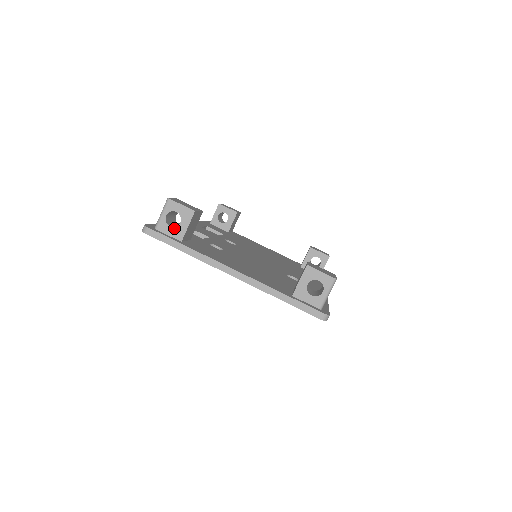
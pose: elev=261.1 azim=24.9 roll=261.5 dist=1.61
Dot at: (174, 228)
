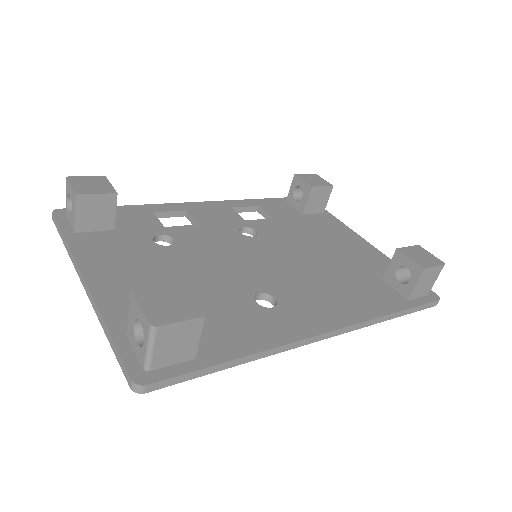
Dot at: (71, 215)
